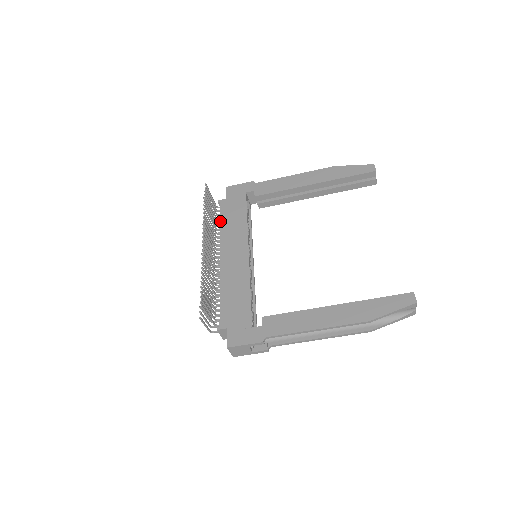
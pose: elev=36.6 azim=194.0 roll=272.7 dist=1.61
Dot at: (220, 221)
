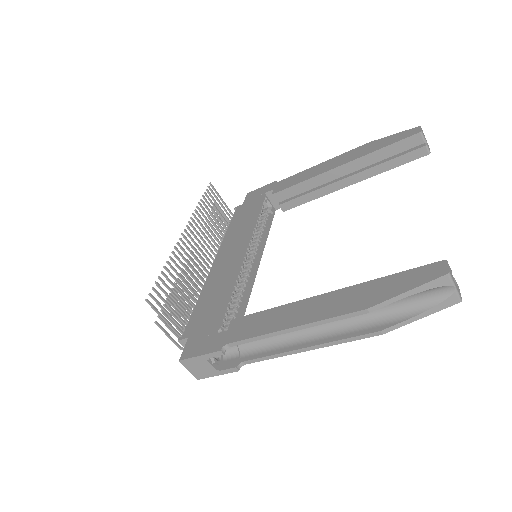
Dot at: (229, 226)
